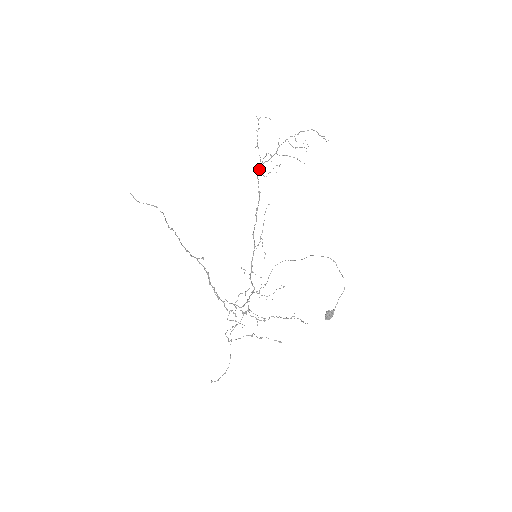
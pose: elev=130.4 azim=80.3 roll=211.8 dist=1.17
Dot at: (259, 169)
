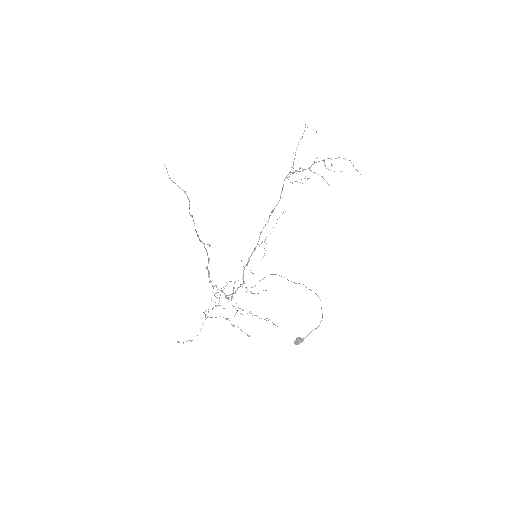
Dot at: (288, 177)
